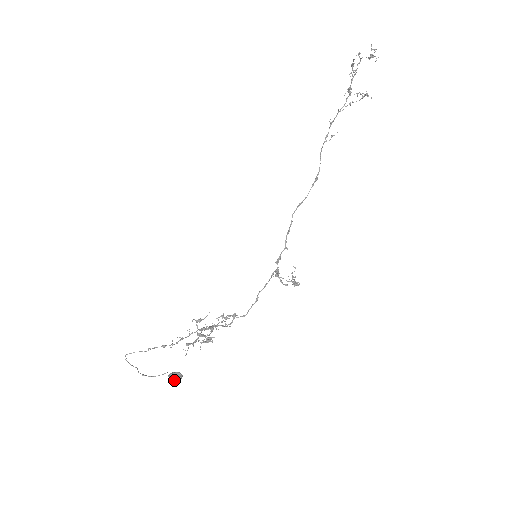
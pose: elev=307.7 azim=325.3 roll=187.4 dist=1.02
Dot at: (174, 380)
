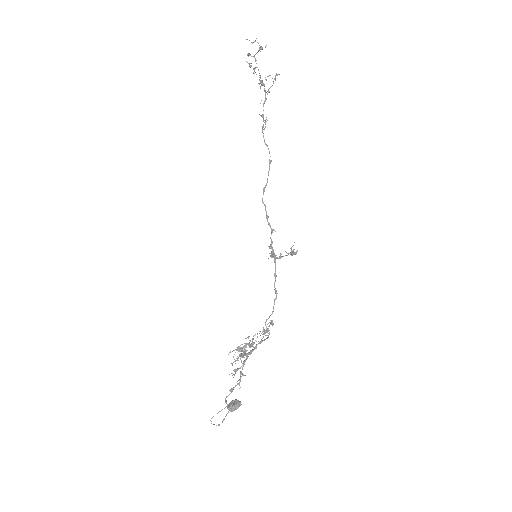
Dot at: (231, 408)
